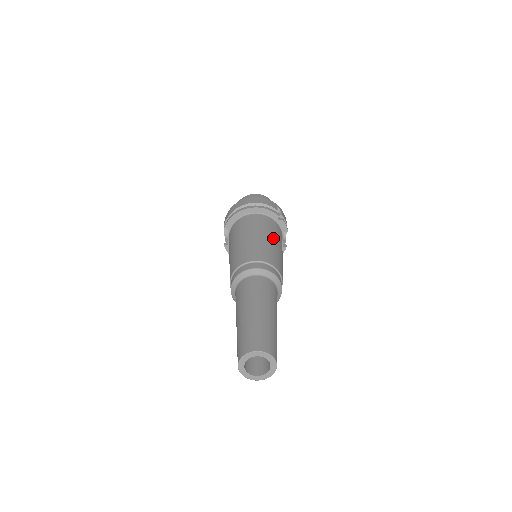
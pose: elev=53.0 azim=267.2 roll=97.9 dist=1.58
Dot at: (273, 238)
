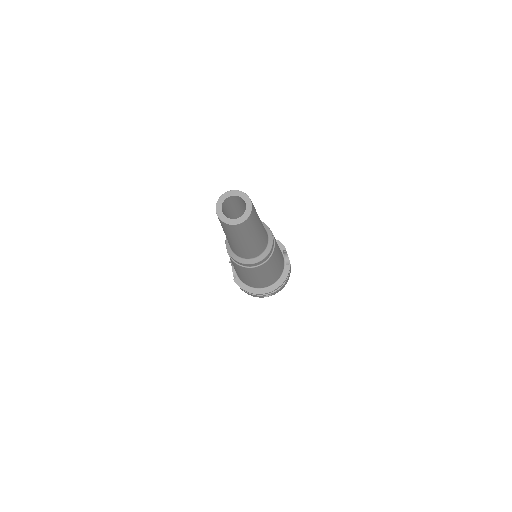
Dot at: occluded
